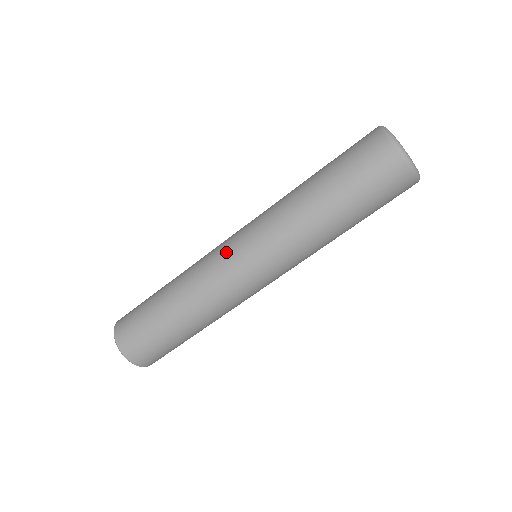
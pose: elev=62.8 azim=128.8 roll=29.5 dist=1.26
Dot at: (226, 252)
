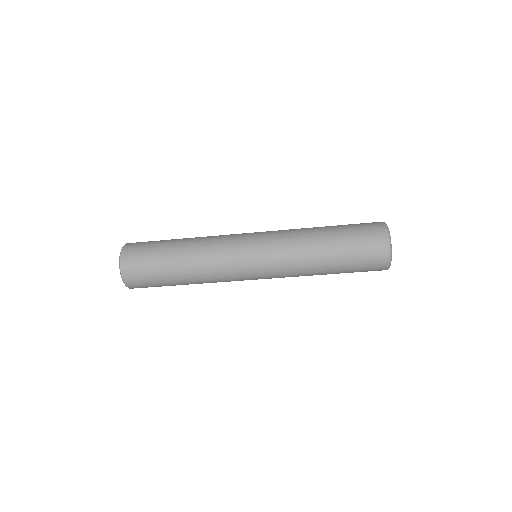
Dot at: (244, 274)
